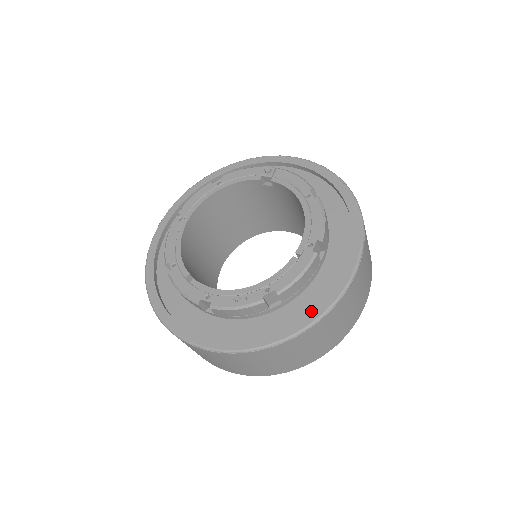
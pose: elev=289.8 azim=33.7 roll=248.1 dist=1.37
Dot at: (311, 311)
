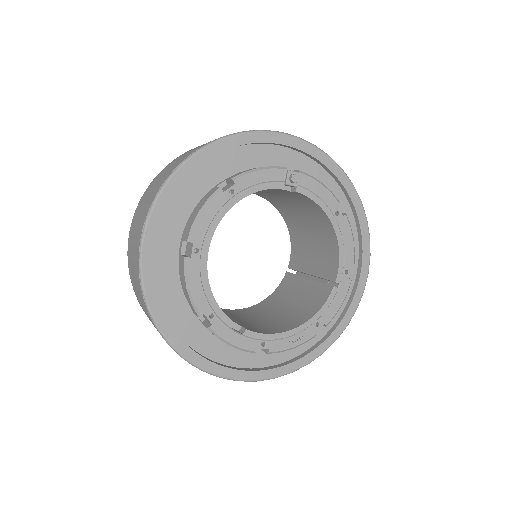
Dot at: (340, 324)
